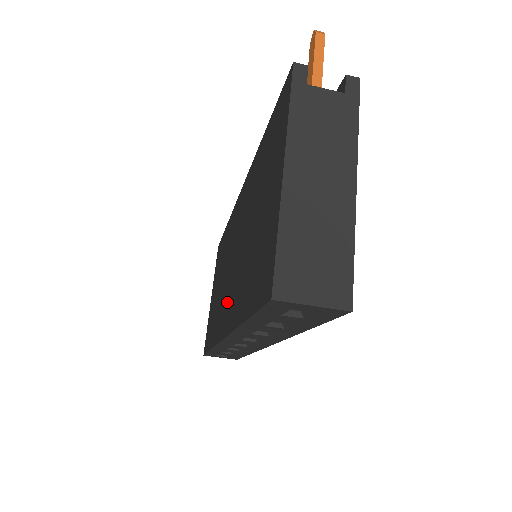
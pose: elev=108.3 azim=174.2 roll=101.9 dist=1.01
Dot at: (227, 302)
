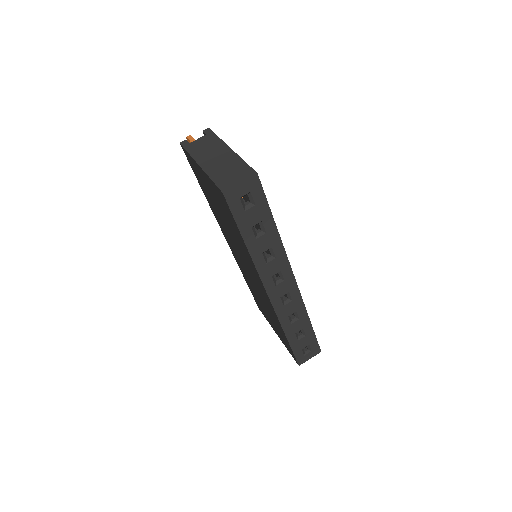
Dot at: (257, 282)
